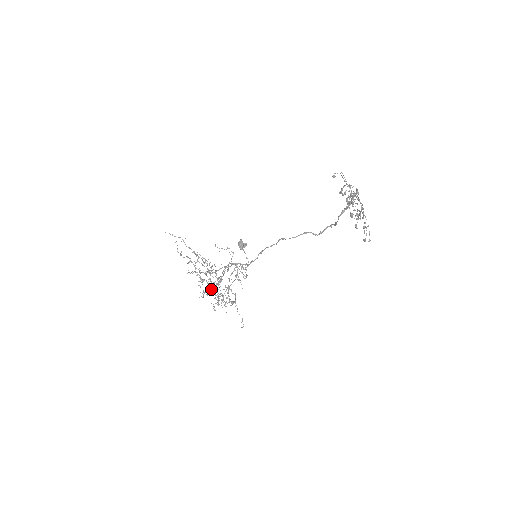
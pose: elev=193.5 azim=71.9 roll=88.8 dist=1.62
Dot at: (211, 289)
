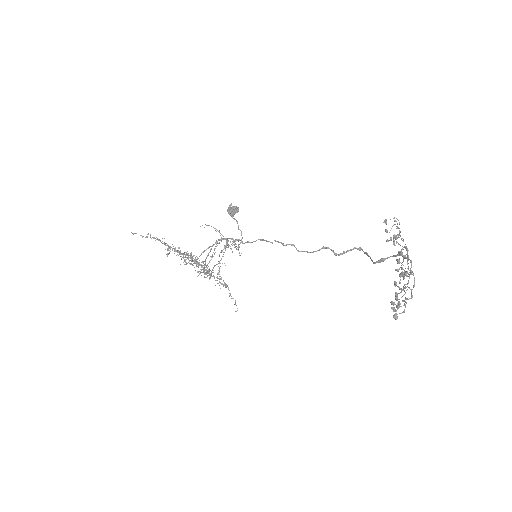
Dot at: occluded
